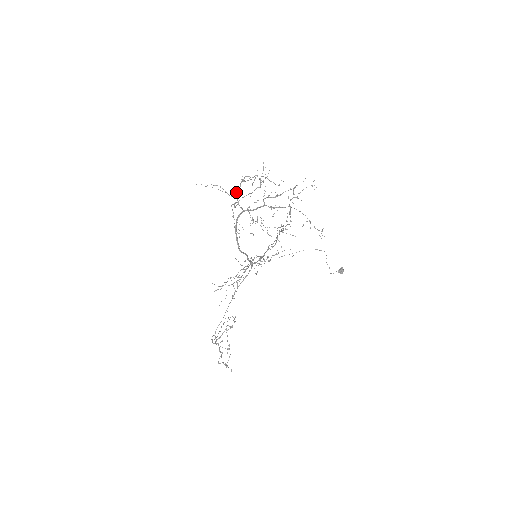
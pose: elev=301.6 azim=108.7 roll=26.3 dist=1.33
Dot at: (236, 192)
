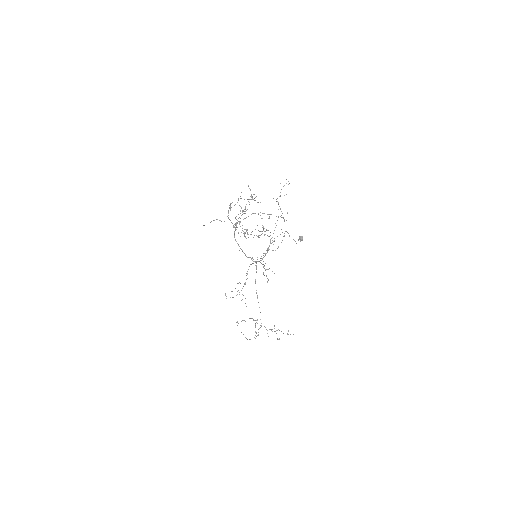
Dot at: (228, 218)
